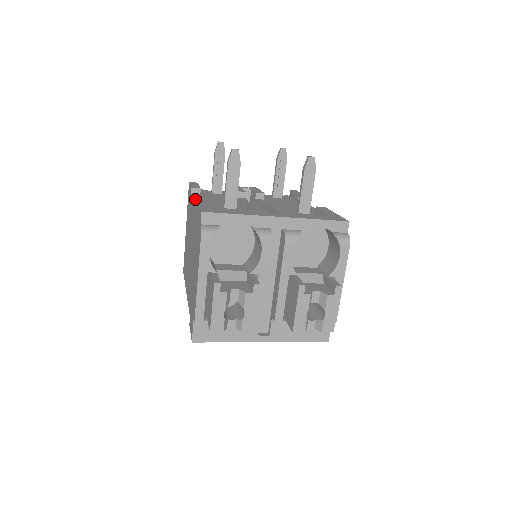
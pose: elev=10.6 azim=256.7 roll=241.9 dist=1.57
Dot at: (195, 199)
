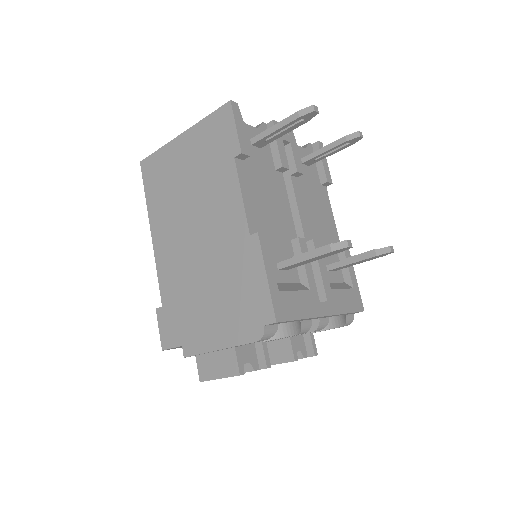
Dot at: (244, 195)
